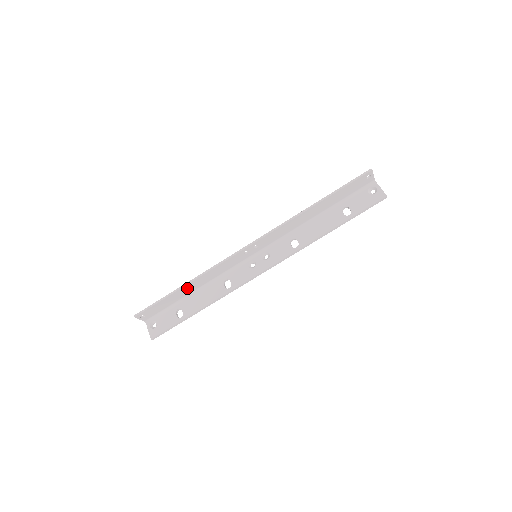
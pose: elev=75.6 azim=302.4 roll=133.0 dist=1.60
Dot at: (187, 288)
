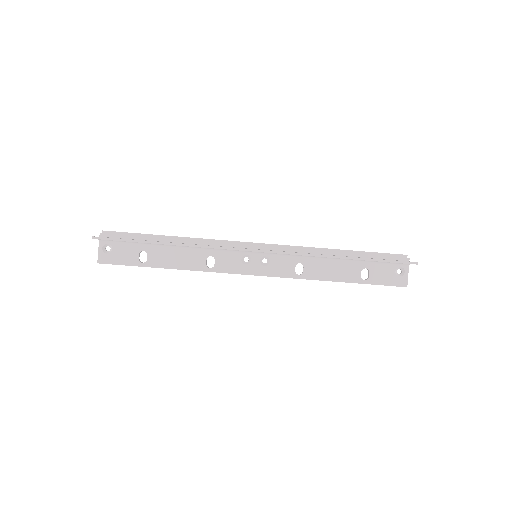
Dot at: occluded
